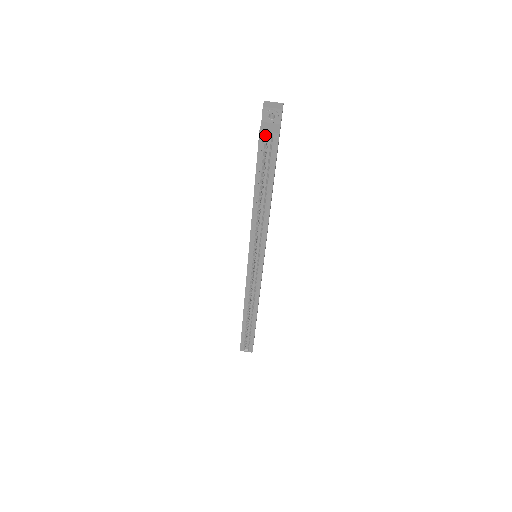
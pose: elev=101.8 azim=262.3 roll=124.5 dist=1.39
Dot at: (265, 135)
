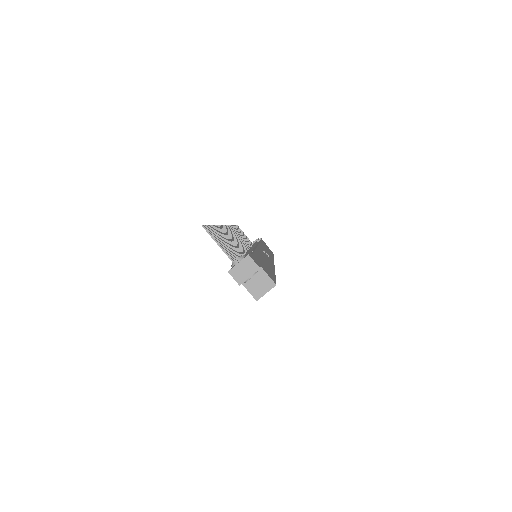
Dot at: (262, 295)
